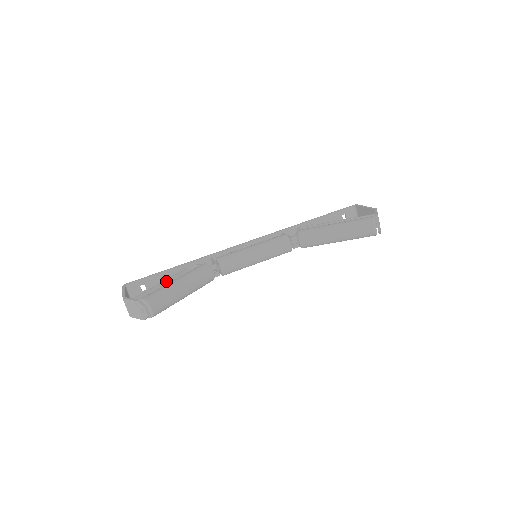
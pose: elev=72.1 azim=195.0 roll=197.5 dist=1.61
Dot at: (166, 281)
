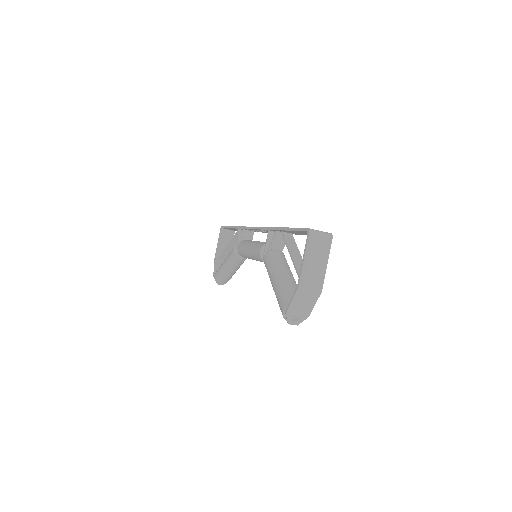
Dot at: (231, 242)
